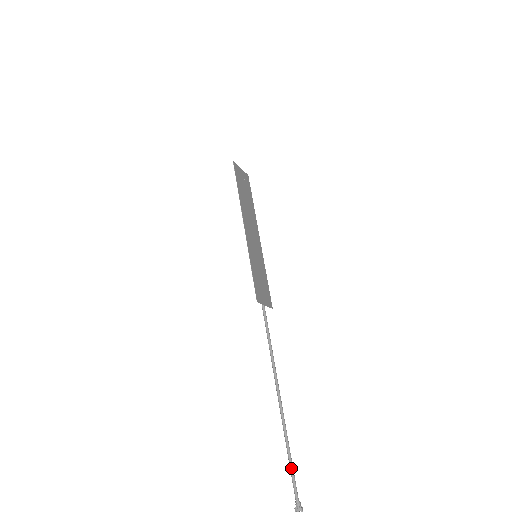
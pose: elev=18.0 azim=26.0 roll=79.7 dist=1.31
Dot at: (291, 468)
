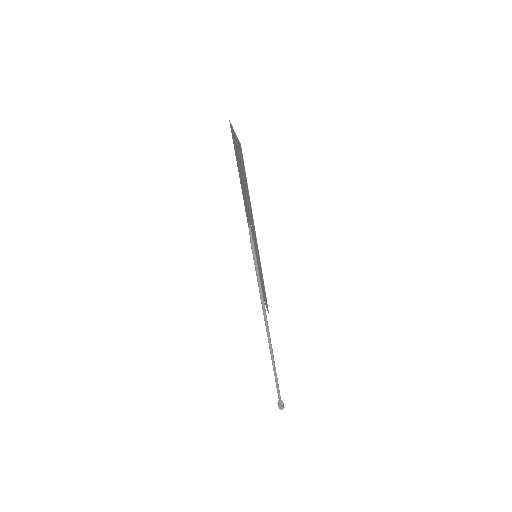
Dot at: (279, 391)
